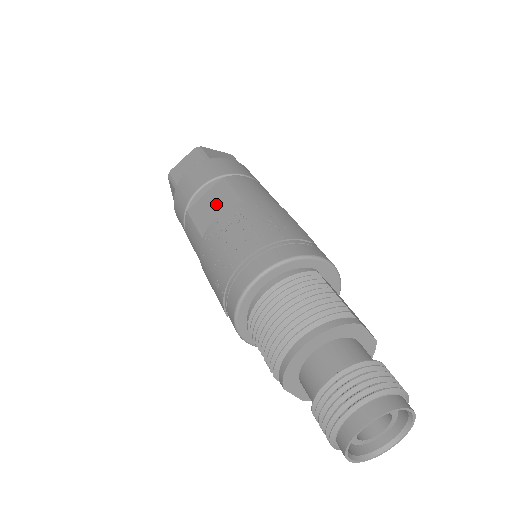
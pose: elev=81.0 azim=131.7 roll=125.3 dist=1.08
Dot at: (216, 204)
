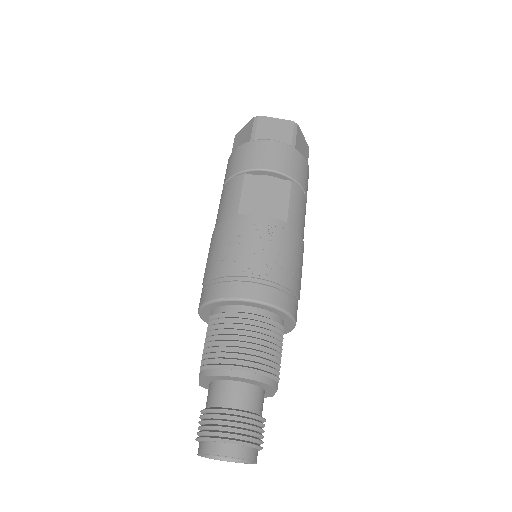
Dot at: (269, 198)
